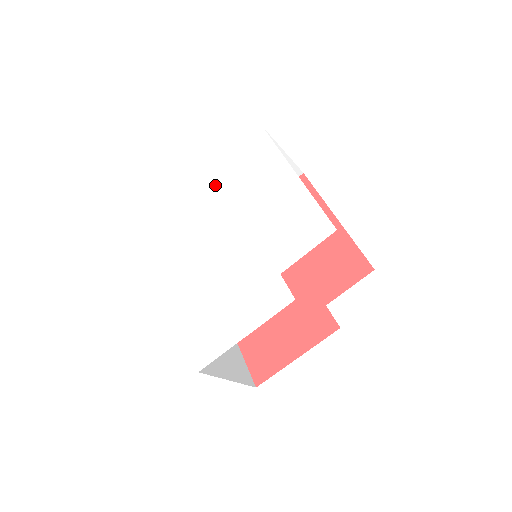
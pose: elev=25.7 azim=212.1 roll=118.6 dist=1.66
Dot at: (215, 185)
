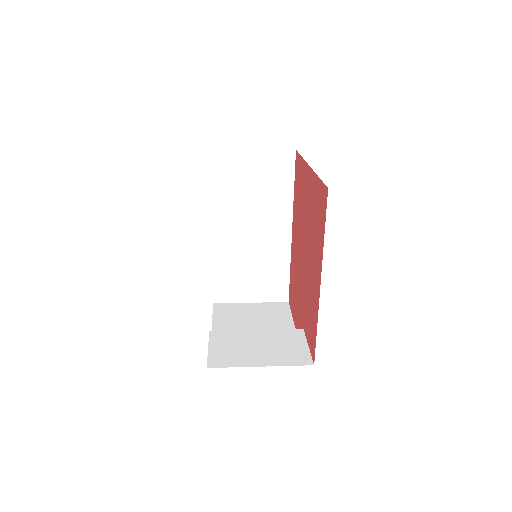
Dot at: occluded
